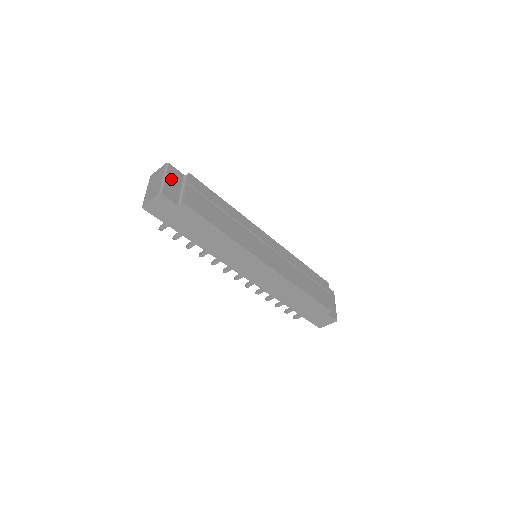
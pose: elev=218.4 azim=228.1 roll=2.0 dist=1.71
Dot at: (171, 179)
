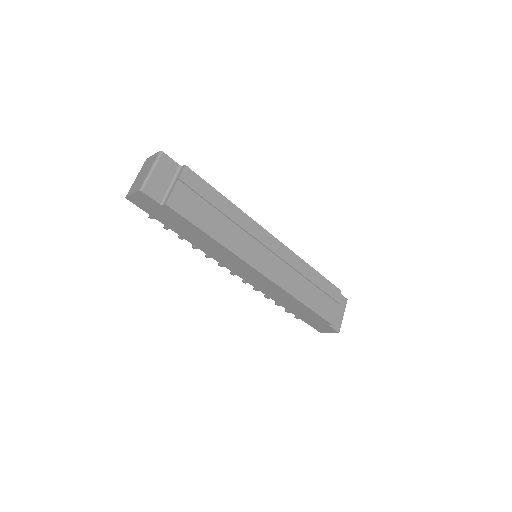
Dot at: (160, 172)
